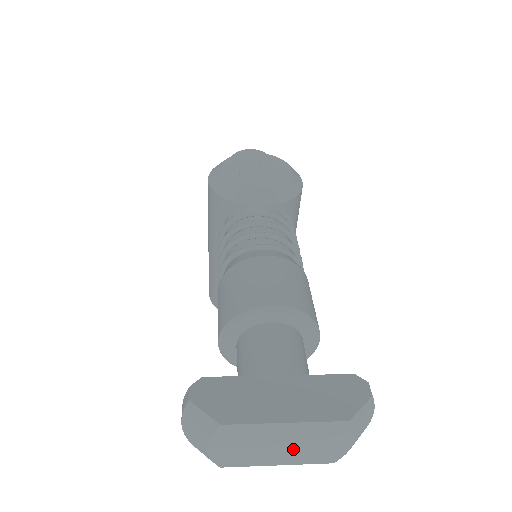
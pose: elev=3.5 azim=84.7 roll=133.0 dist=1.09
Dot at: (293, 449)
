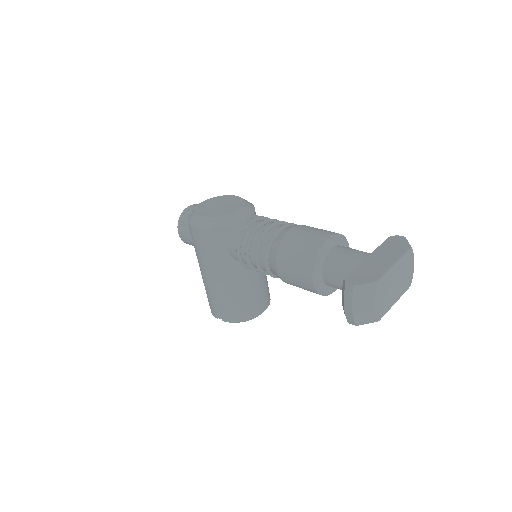
Dot at: (399, 284)
